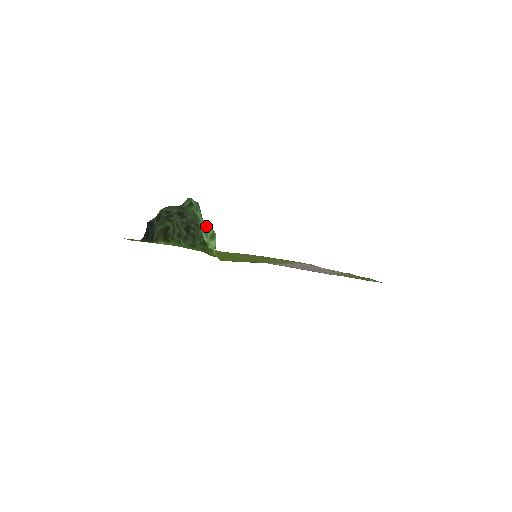
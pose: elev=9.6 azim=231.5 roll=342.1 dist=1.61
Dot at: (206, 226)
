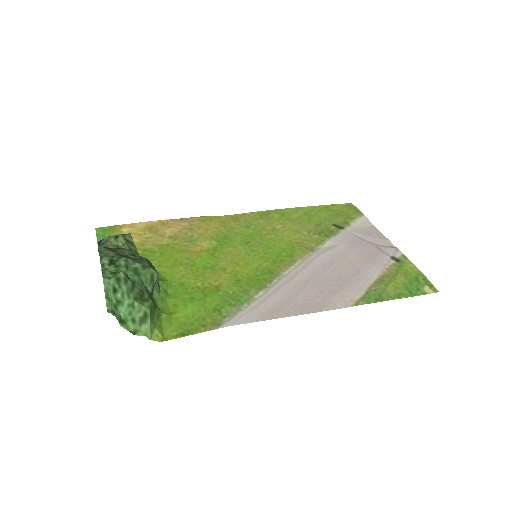
Dot at: (133, 307)
